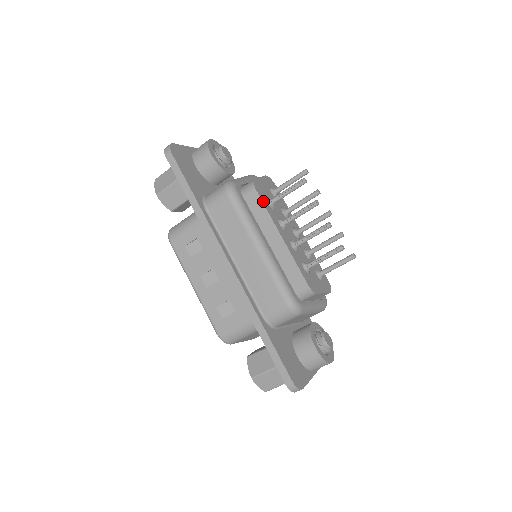
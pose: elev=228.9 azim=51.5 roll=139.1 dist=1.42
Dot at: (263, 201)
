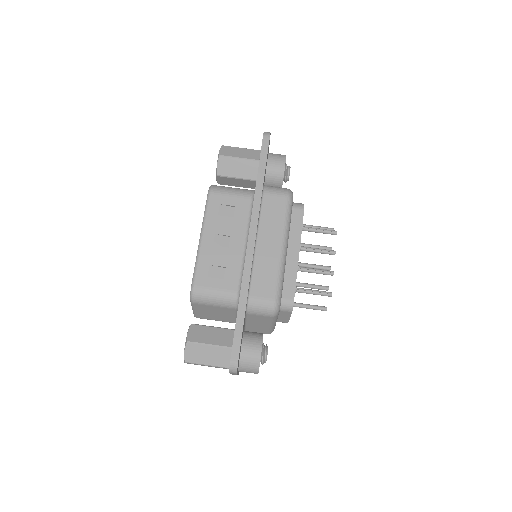
Dot at: occluded
